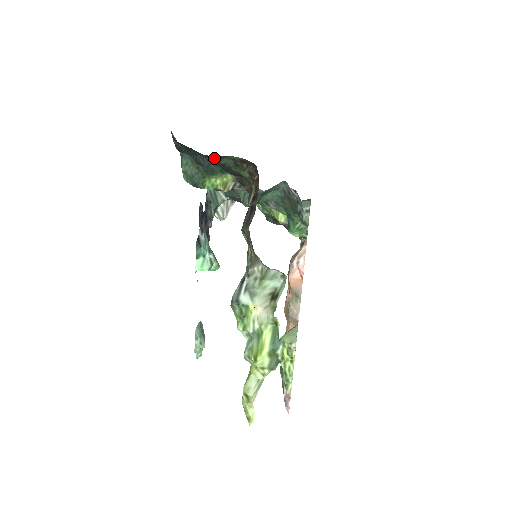
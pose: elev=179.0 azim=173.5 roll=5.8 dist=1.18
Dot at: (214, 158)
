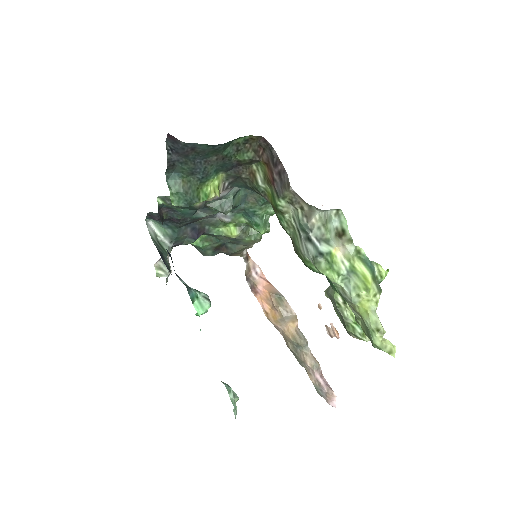
Dot at: (223, 148)
